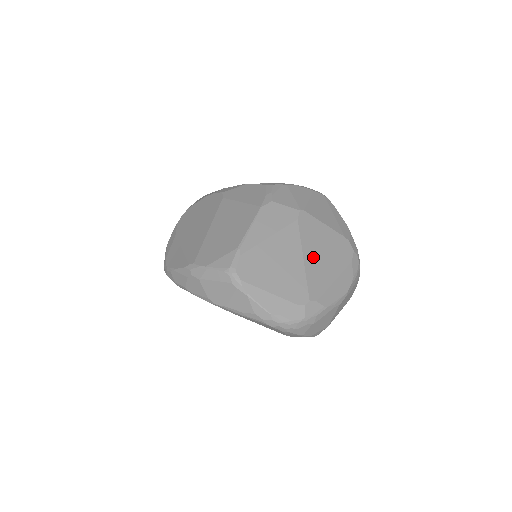
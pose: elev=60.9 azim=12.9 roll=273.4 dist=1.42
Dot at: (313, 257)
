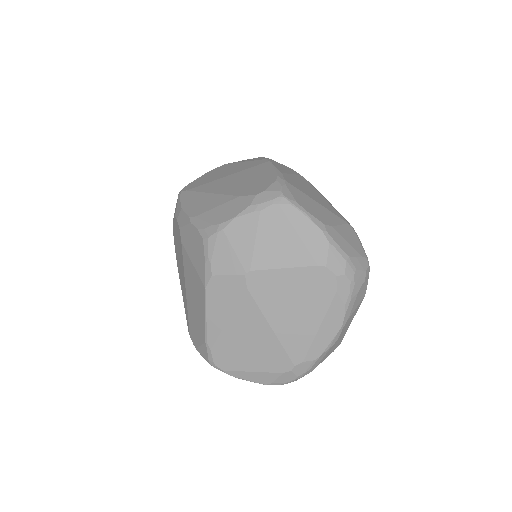
Dot at: (282, 319)
